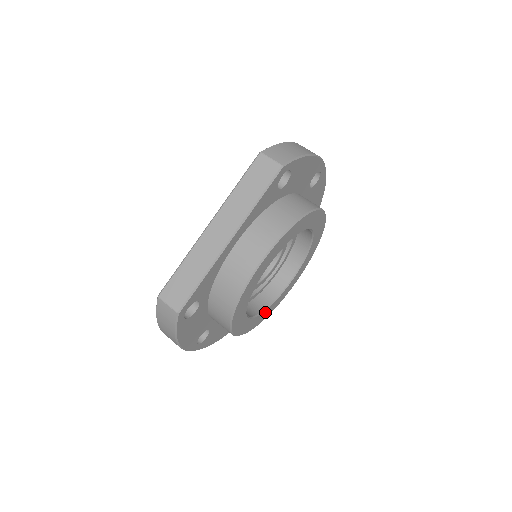
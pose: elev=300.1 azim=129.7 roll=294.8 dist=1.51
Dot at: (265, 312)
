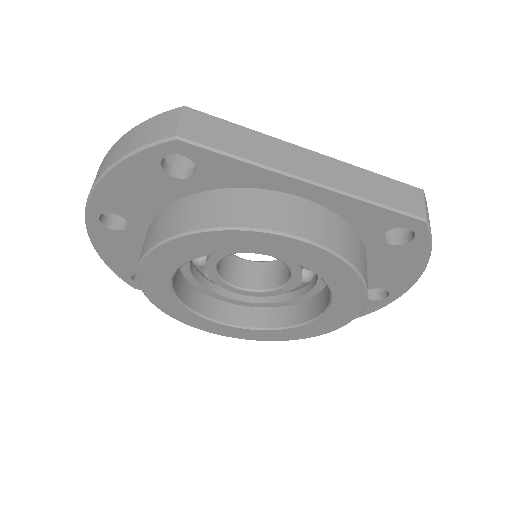
Dot at: (176, 304)
